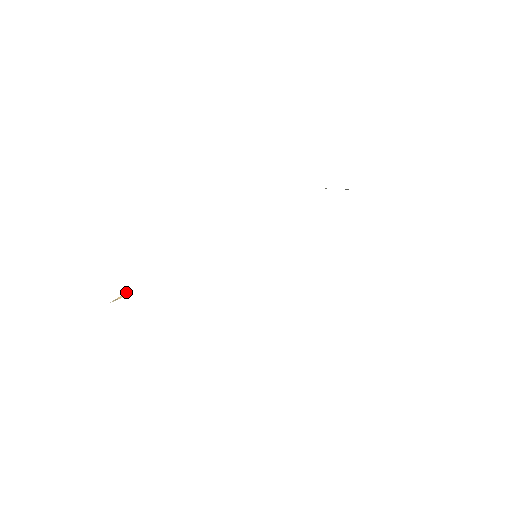
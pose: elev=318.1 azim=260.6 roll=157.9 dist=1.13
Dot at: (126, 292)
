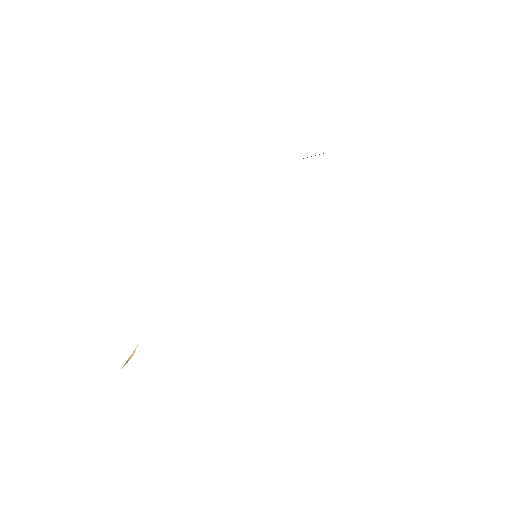
Dot at: (135, 348)
